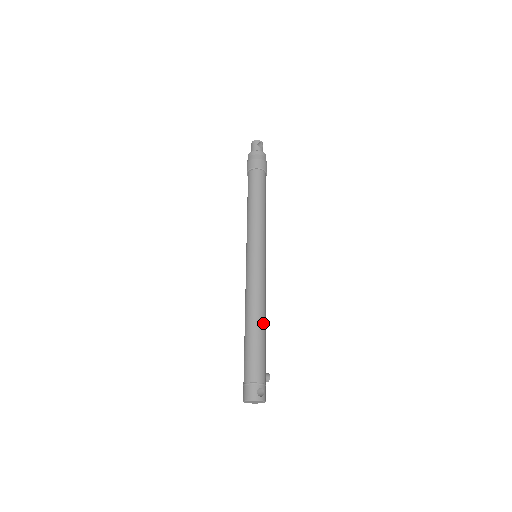
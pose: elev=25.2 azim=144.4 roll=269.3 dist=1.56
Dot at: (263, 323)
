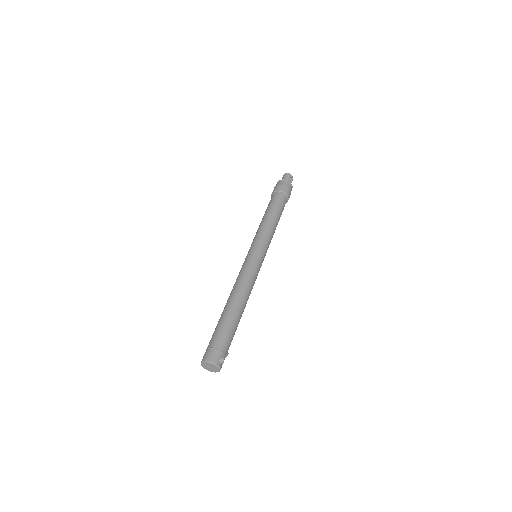
Dot at: occluded
